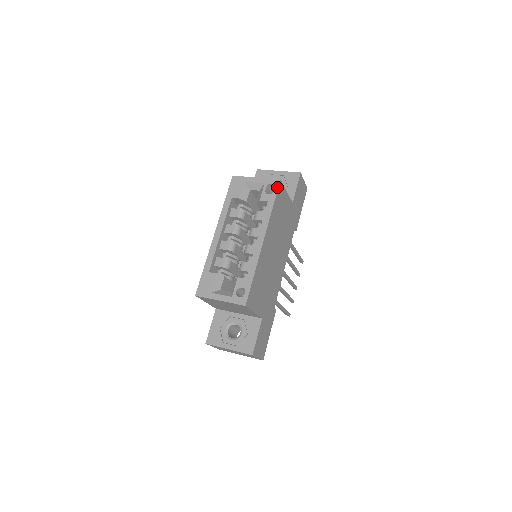
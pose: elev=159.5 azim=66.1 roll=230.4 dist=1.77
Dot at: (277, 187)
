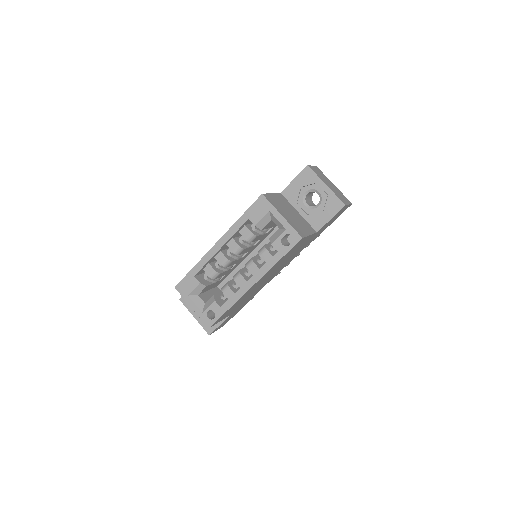
Dot at: (294, 244)
